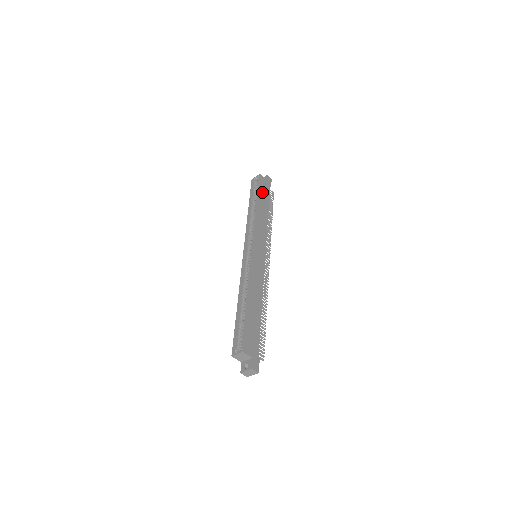
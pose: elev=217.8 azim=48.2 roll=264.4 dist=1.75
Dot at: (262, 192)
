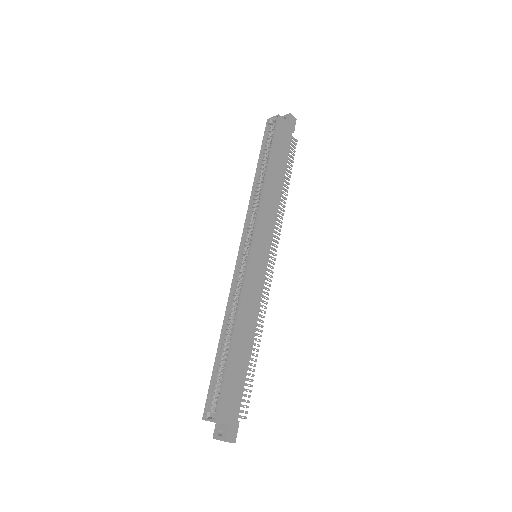
Dot at: (278, 147)
